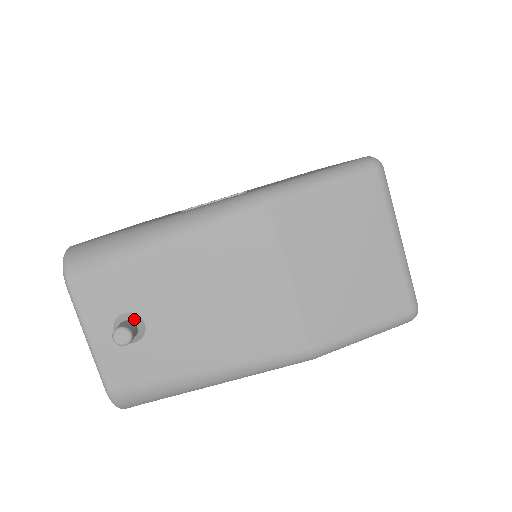
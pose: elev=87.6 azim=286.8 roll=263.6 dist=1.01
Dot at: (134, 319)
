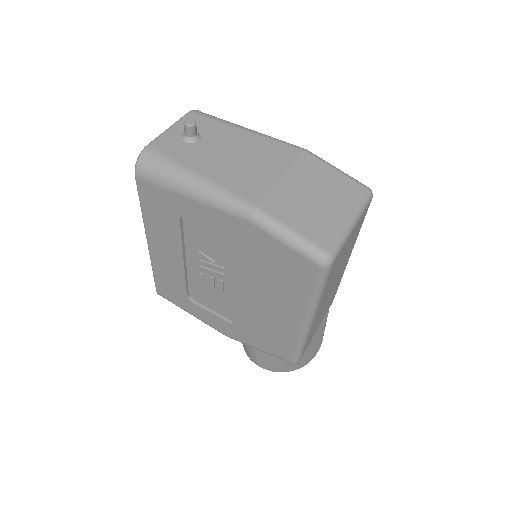
Dot at: (198, 134)
